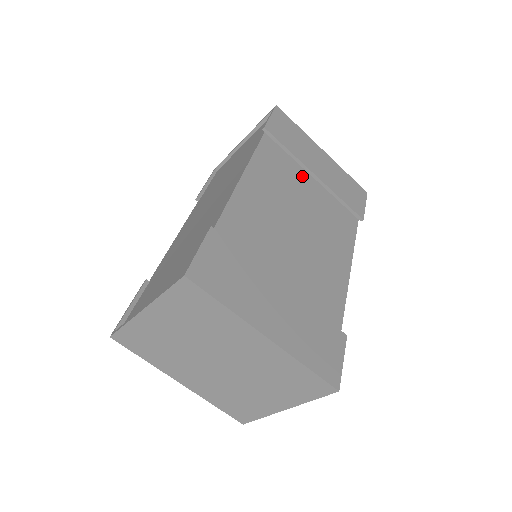
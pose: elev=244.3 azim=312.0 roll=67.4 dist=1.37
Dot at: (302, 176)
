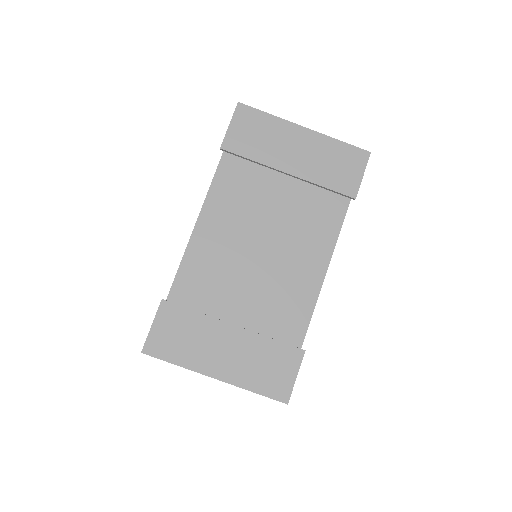
Dot at: (271, 182)
